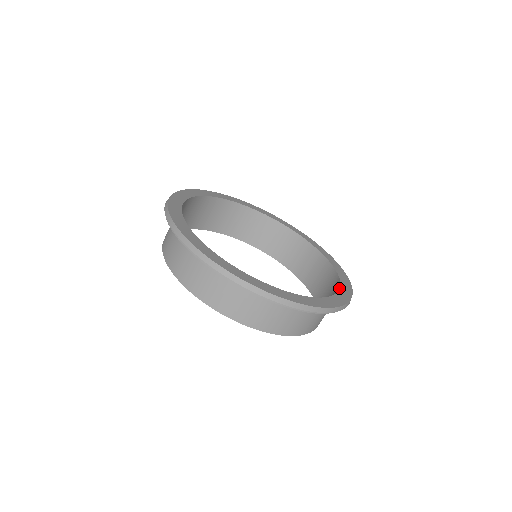
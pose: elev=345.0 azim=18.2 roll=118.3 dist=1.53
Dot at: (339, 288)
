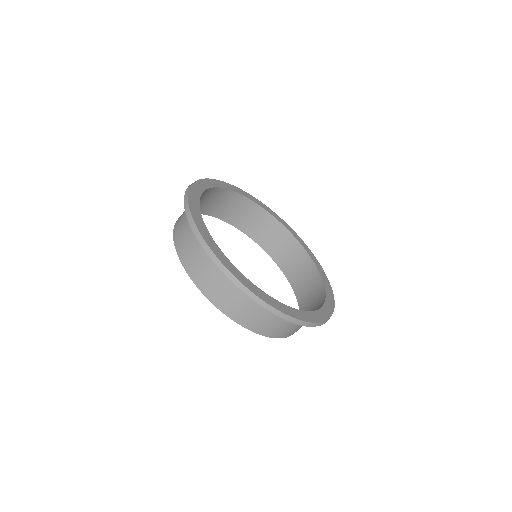
Dot at: (311, 311)
